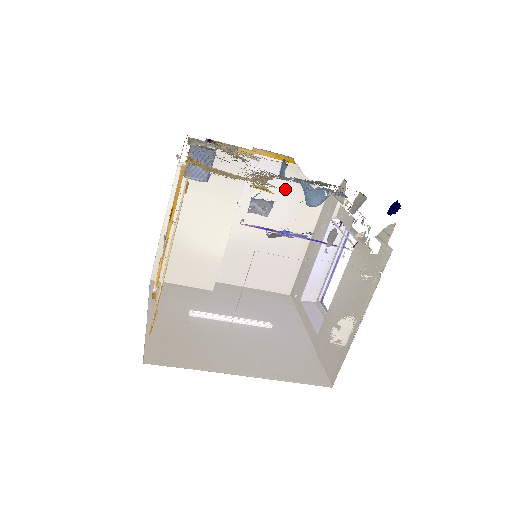
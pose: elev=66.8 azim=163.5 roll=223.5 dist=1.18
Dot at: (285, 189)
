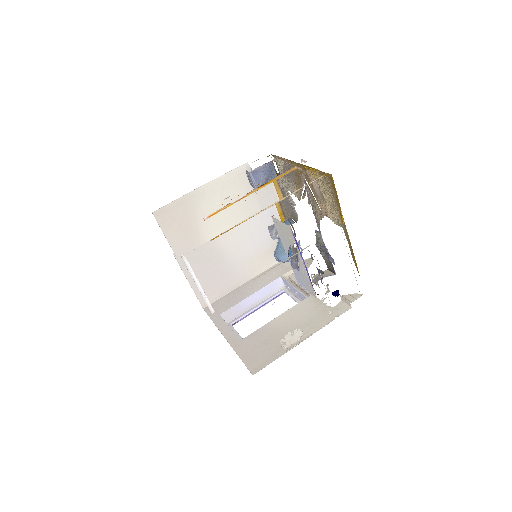
Dot at: (266, 236)
